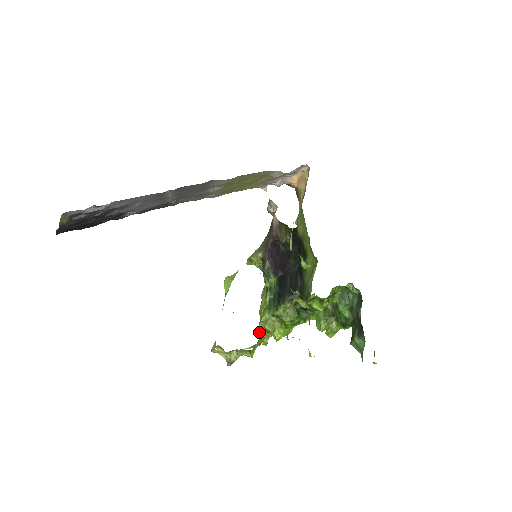
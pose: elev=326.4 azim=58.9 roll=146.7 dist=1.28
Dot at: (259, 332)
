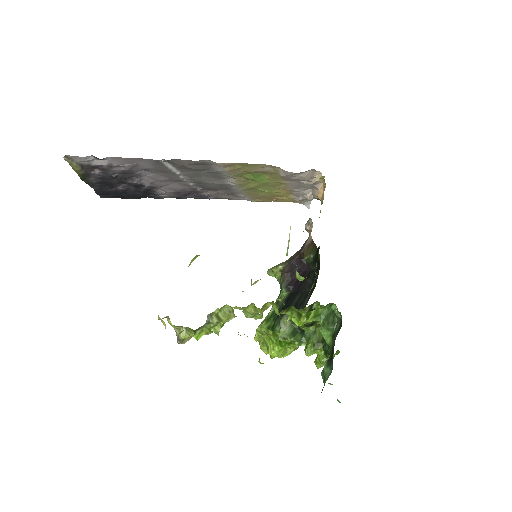
Dot at: (209, 316)
